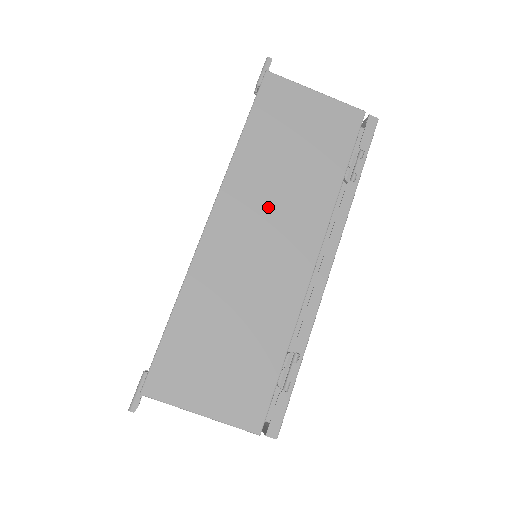
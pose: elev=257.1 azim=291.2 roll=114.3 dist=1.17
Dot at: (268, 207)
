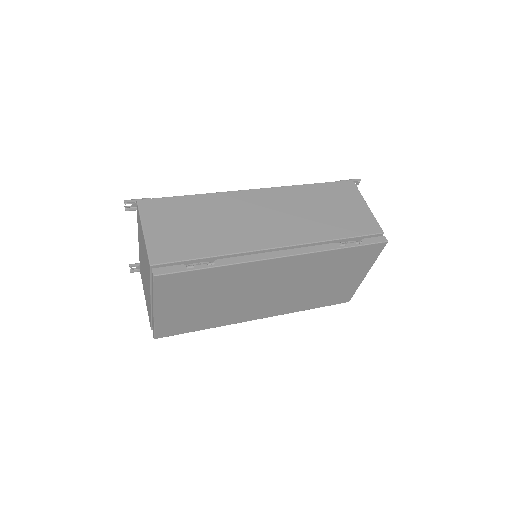
Dot at: (284, 211)
